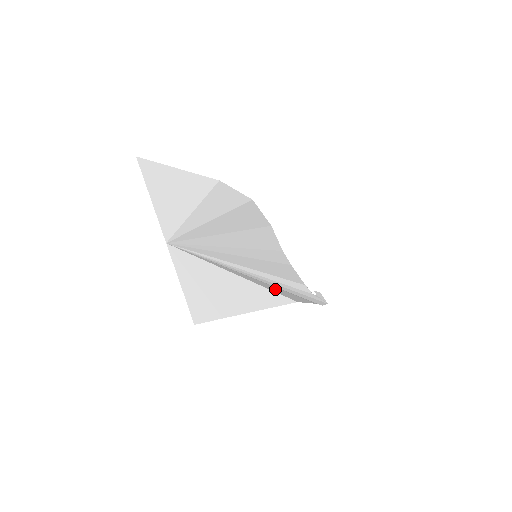
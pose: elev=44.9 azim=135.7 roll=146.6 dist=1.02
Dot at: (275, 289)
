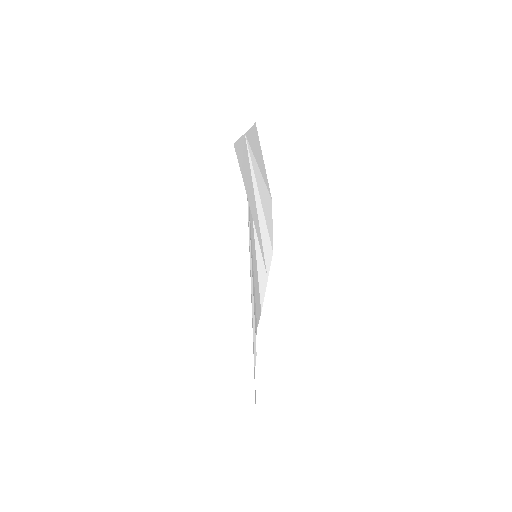
Dot at: occluded
